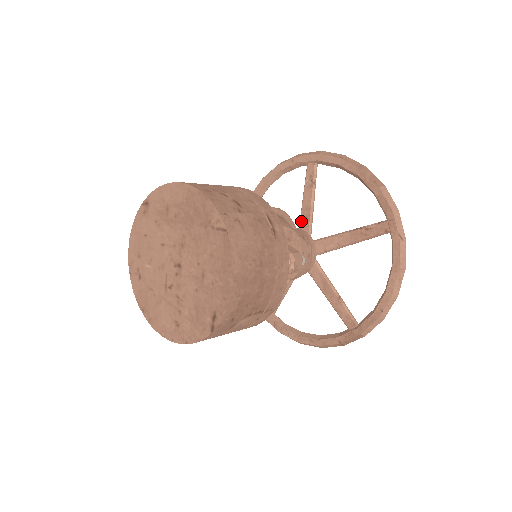
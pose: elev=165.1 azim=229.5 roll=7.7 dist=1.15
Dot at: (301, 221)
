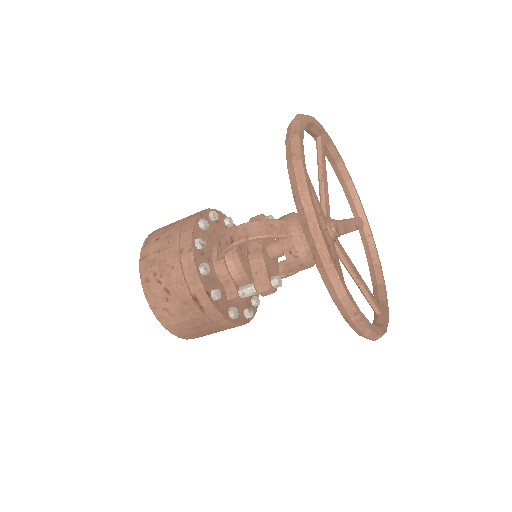
Dot at: occluded
